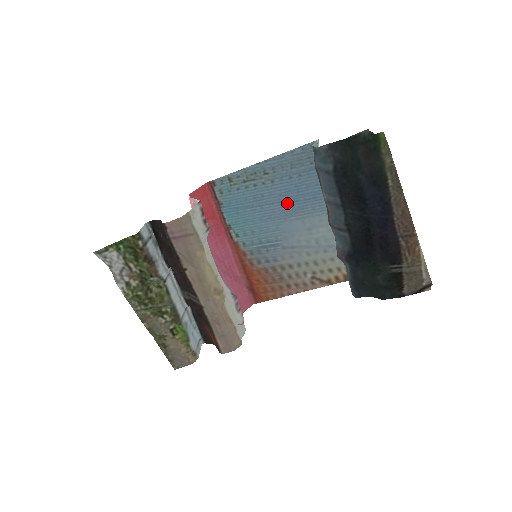
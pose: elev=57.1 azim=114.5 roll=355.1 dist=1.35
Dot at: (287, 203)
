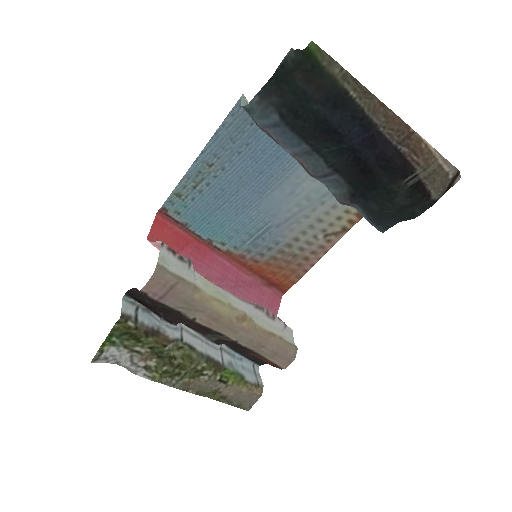
Dot at: (252, 181)
